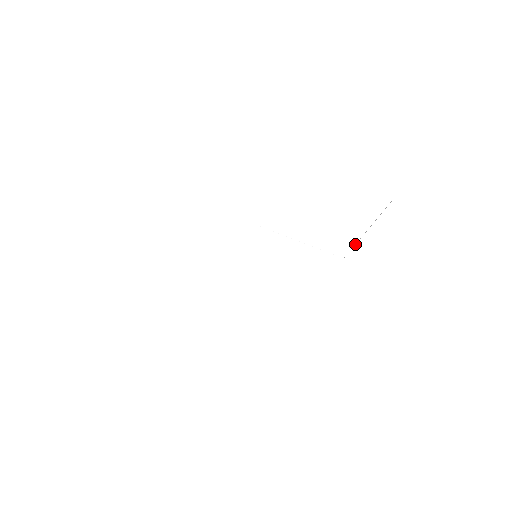
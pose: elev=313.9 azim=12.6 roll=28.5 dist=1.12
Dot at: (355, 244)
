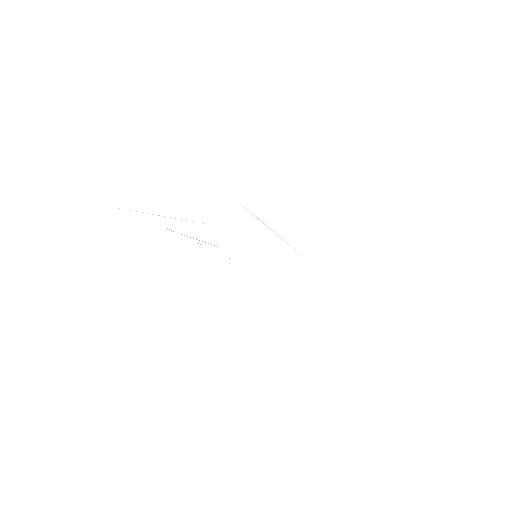
Dot at: occluded
